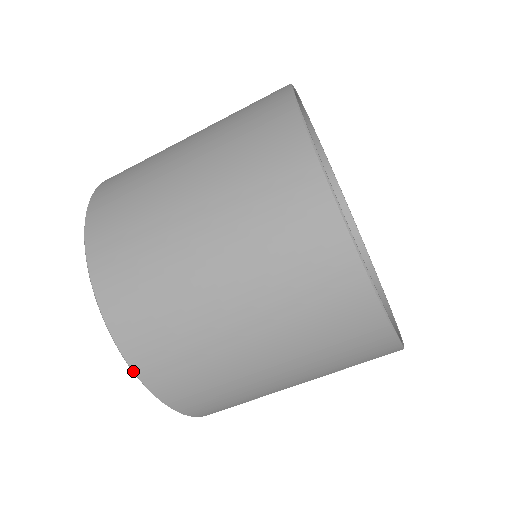
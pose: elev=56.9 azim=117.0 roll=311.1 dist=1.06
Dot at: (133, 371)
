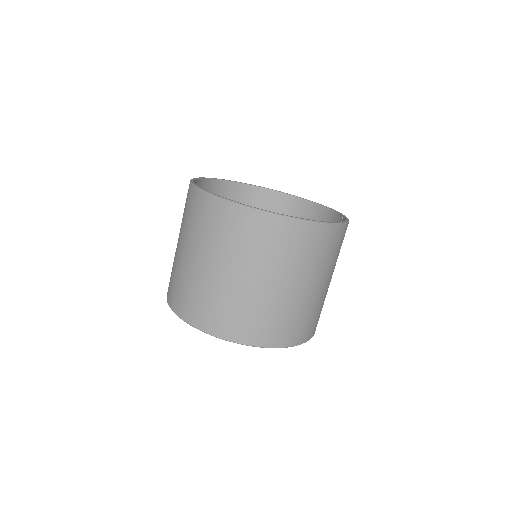
Dot at: occluded
